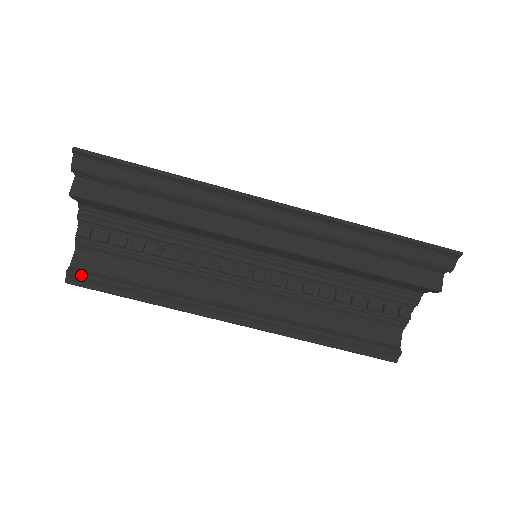
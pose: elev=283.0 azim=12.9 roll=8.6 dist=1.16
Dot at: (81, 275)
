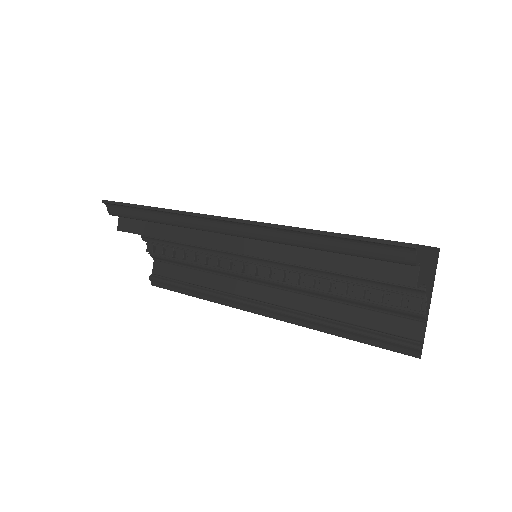
Dot at: (157, 280)
